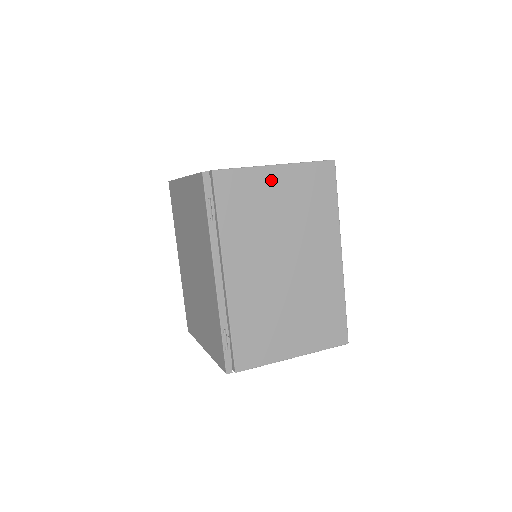
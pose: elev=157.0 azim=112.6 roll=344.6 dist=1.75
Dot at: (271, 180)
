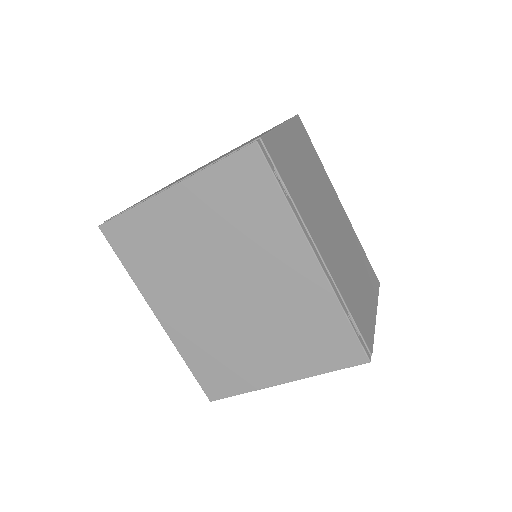
Dot at: (287, 141)
